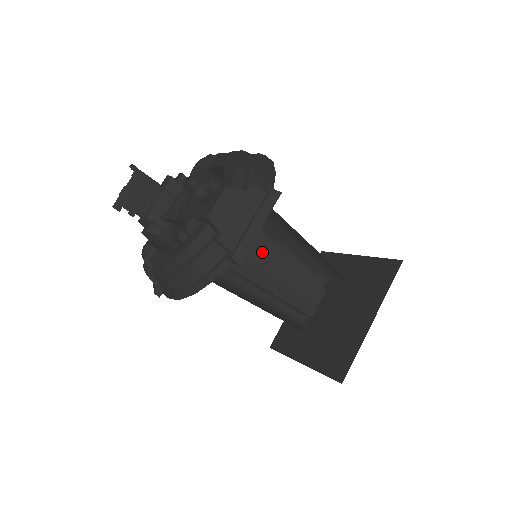
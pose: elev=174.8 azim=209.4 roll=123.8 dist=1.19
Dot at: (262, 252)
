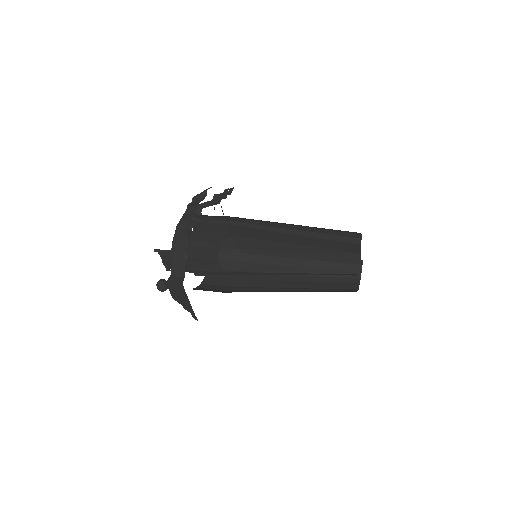
Dot at: (274, 234)
